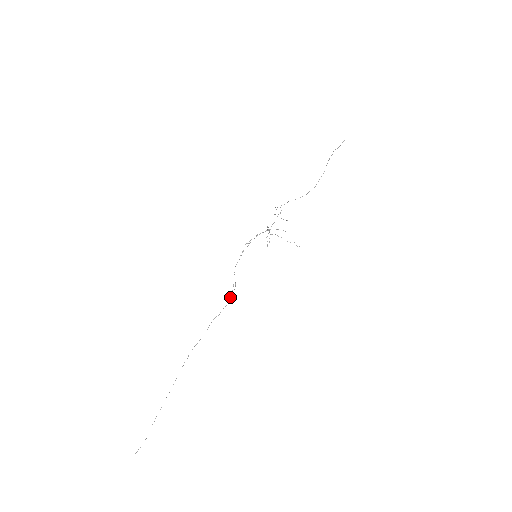
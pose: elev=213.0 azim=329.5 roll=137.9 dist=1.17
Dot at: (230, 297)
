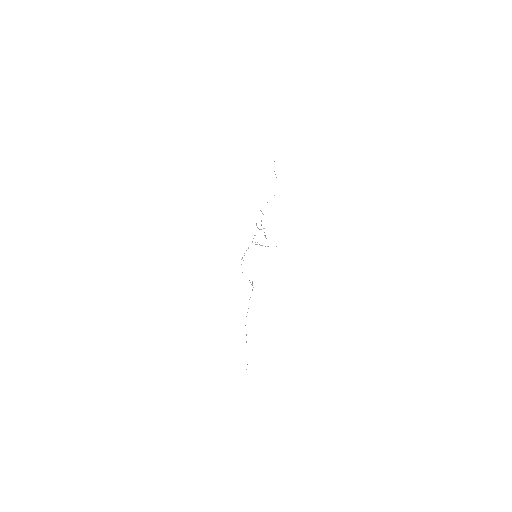
Dot at: (252, 285)
